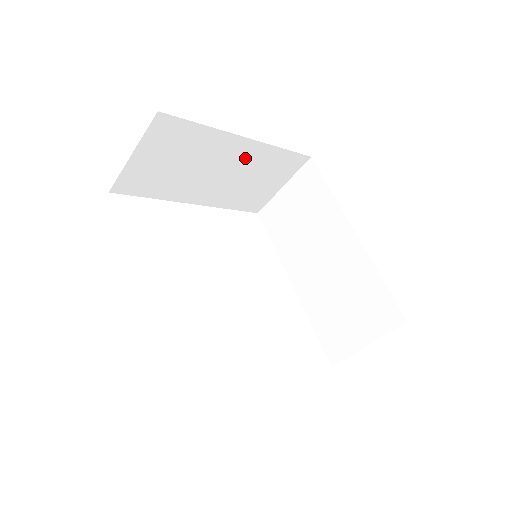
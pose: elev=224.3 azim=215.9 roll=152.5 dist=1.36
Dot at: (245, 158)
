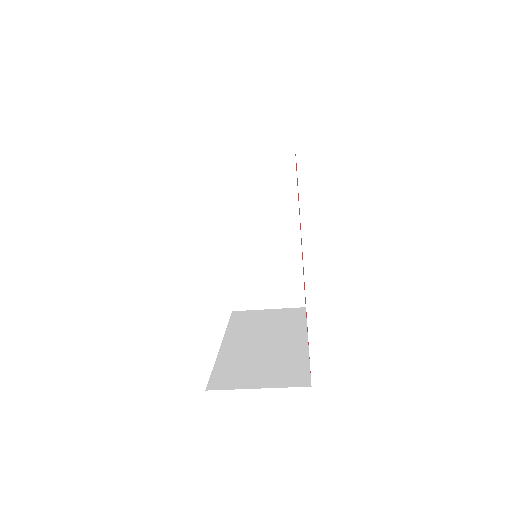
Dot at: occluded
